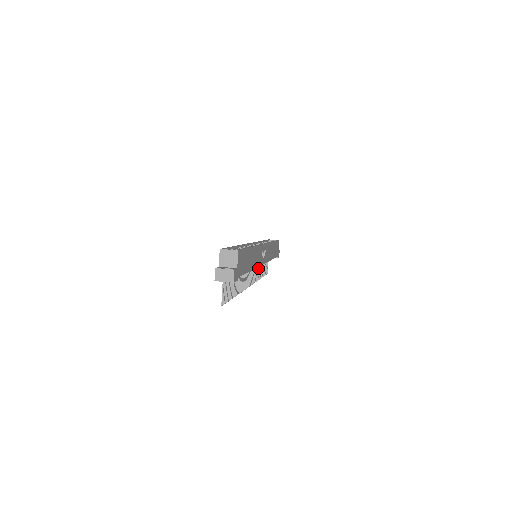
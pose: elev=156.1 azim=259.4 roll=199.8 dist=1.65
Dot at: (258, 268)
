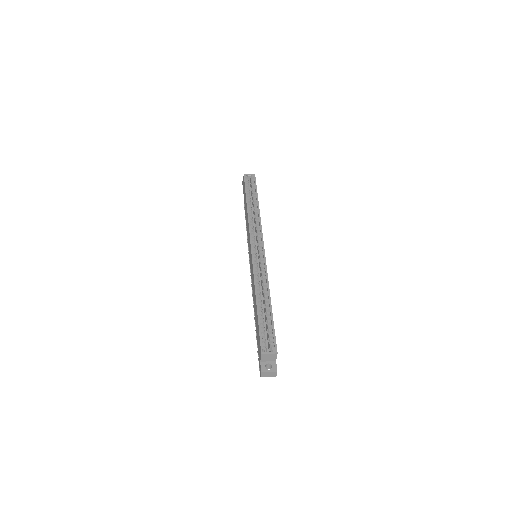
Dot at: occluded
